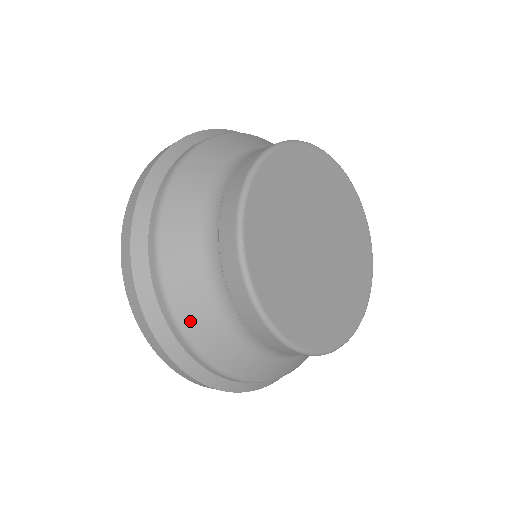
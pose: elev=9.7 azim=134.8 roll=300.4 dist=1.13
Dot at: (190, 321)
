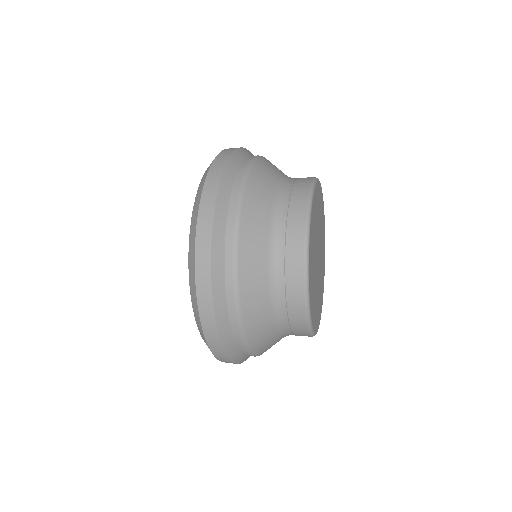
Dot at: (246, 259)
